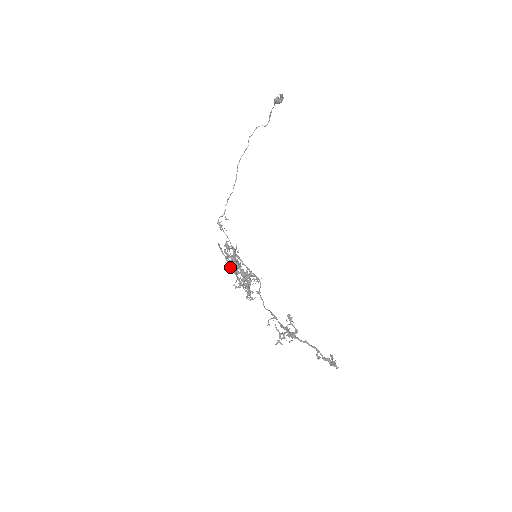
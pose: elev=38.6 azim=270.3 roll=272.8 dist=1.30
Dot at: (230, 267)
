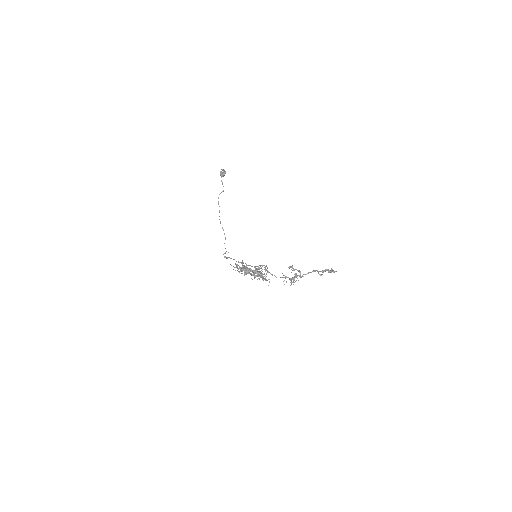
Dot at: (243, 270)
